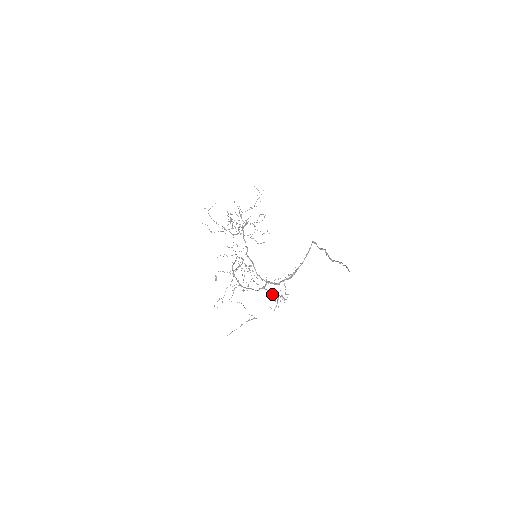
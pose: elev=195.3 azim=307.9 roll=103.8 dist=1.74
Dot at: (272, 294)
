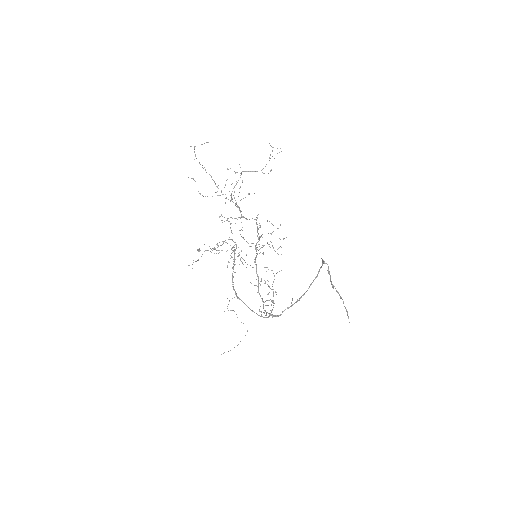
Dot at: (269, 316)
